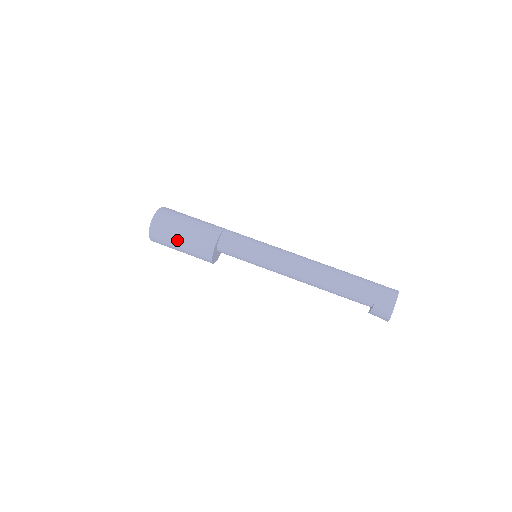
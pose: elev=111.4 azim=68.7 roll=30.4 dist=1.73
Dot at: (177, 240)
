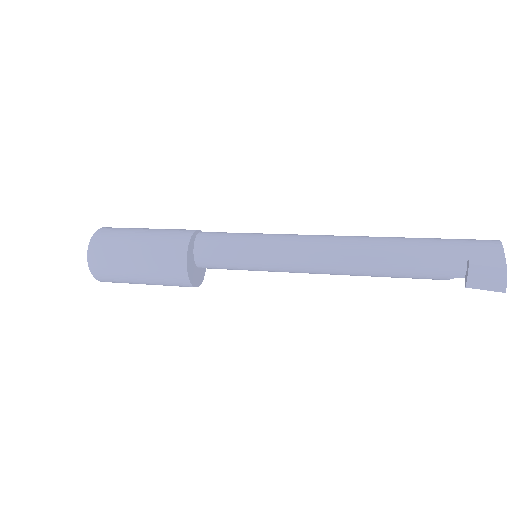
Dot at: (130, 248)
